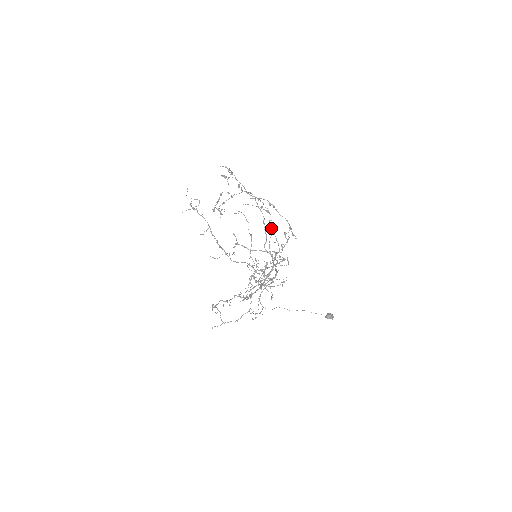
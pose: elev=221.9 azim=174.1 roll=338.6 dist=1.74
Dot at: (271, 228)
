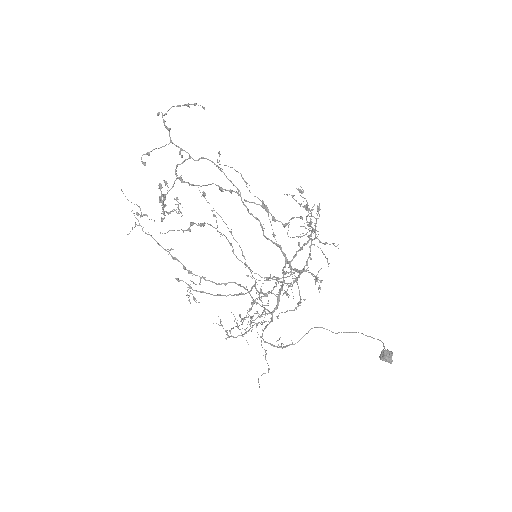
Dot at: (262, 203)
